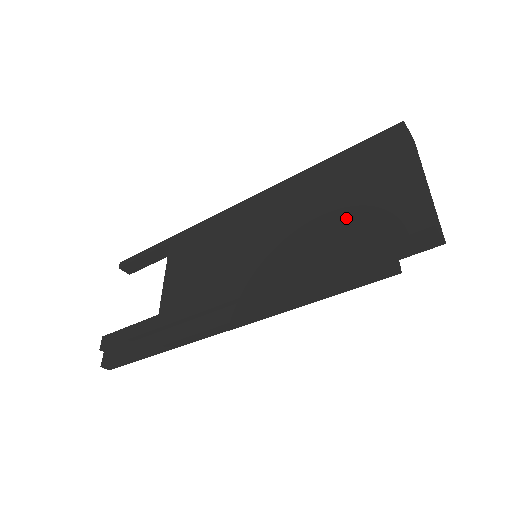
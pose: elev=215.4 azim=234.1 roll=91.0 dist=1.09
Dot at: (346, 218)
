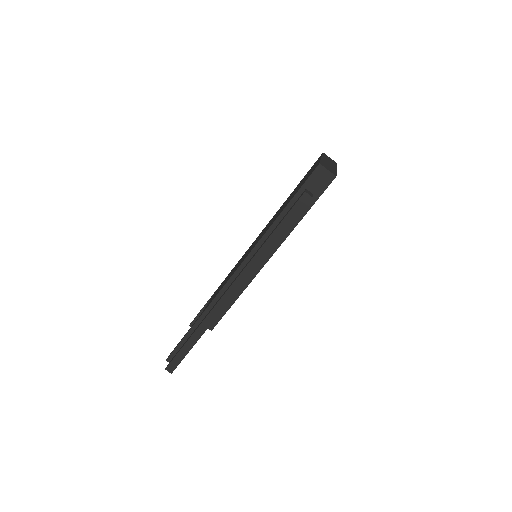
Dot at: (290, 198)
